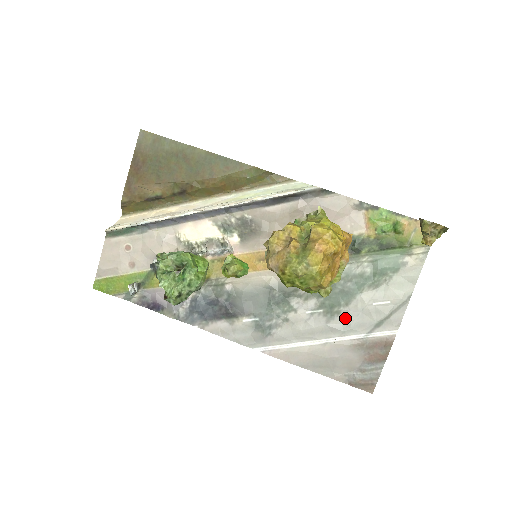
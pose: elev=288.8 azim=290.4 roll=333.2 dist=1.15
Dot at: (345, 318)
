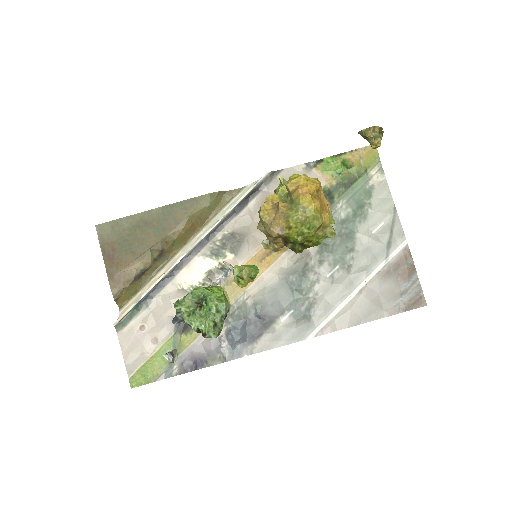
Dot at: (360, 259)
